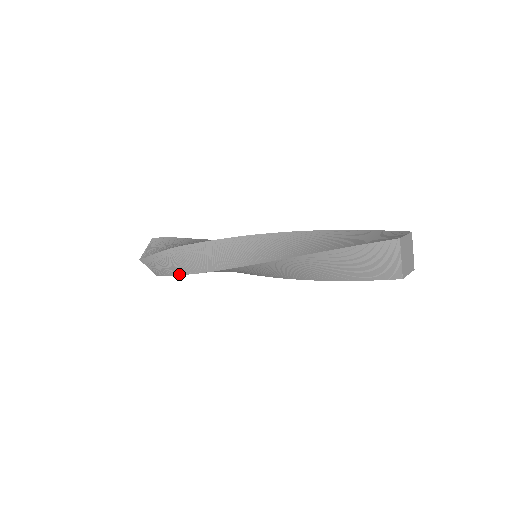
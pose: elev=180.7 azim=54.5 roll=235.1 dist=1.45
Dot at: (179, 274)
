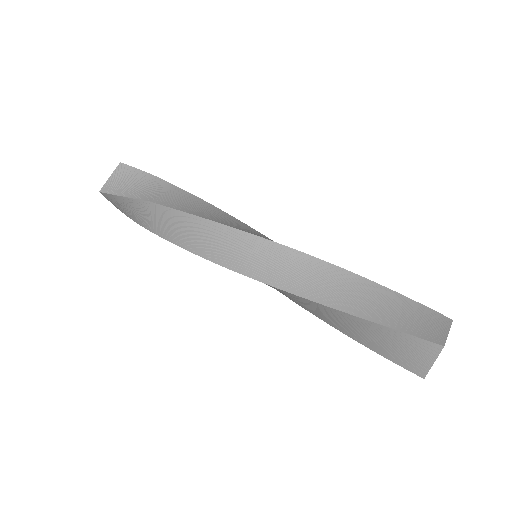
Dot at: (150, 230)
